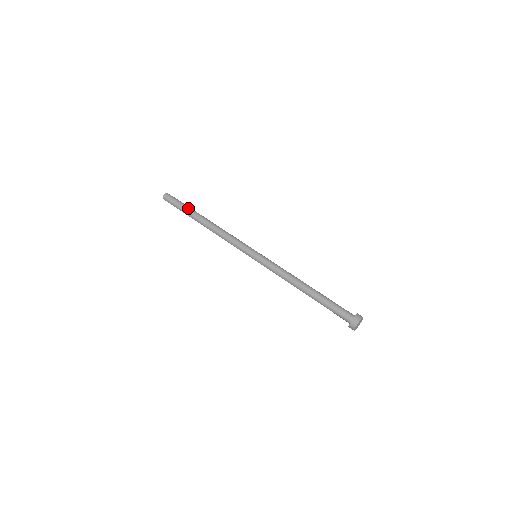
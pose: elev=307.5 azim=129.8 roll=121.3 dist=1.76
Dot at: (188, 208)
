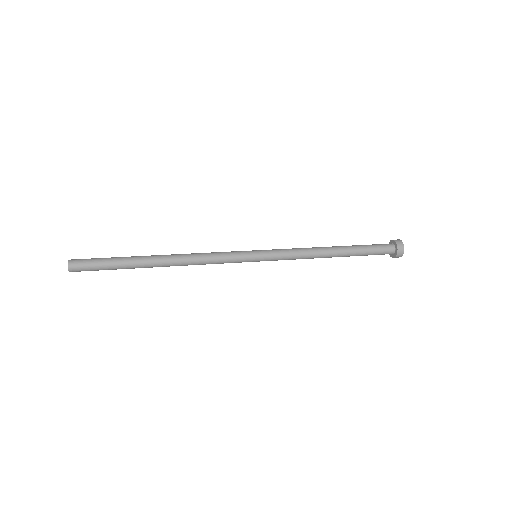
Dot at: (123, 257)
